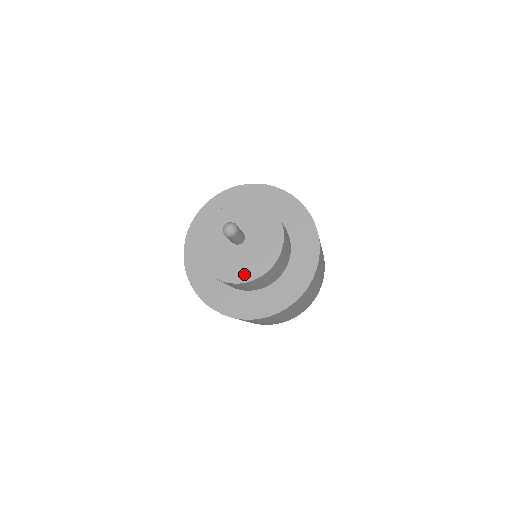
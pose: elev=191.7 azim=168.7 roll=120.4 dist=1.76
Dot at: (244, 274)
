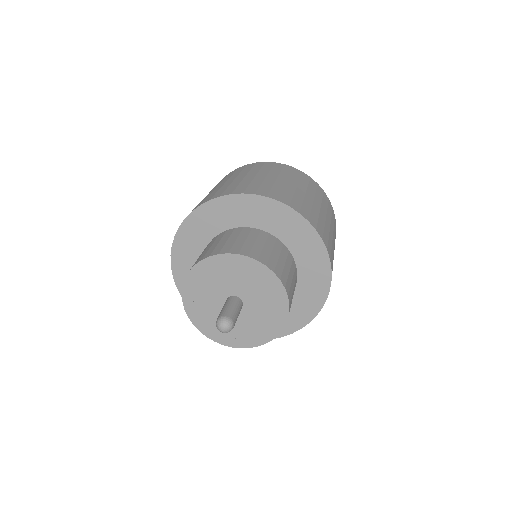
Dot at: (212, 331)
